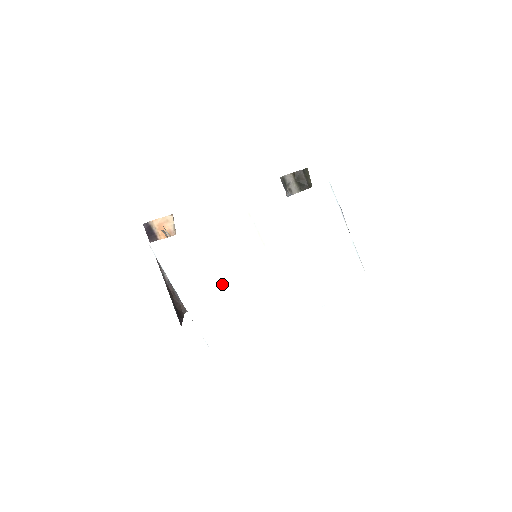
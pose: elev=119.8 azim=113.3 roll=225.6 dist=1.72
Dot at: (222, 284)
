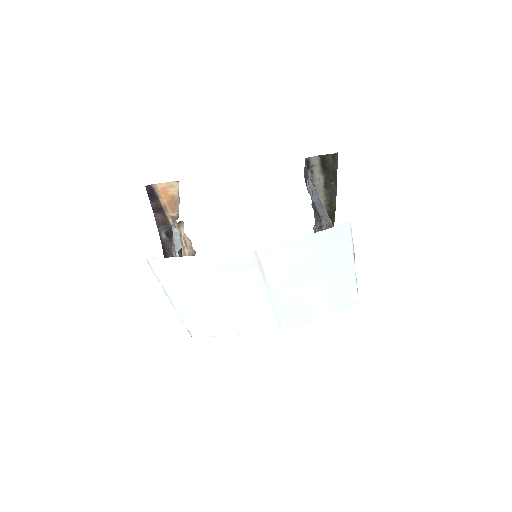
Dot at: (214, 299)
